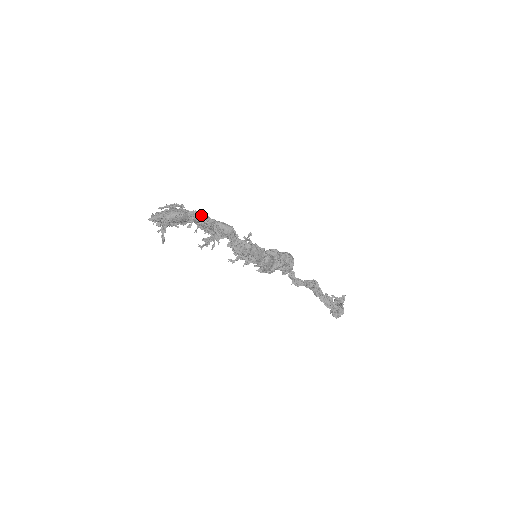
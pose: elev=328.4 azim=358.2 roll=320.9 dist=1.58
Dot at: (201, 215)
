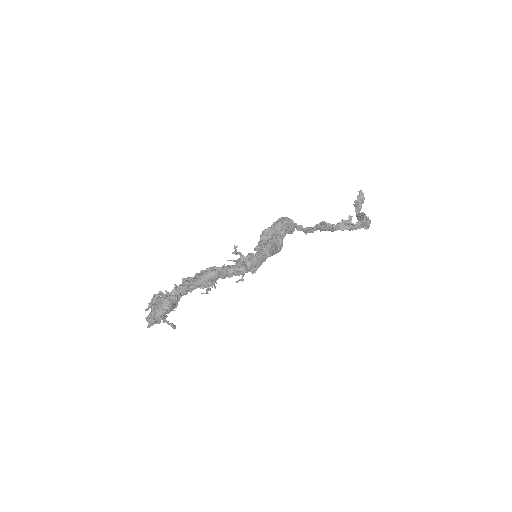
Dot at: (182, 289)
